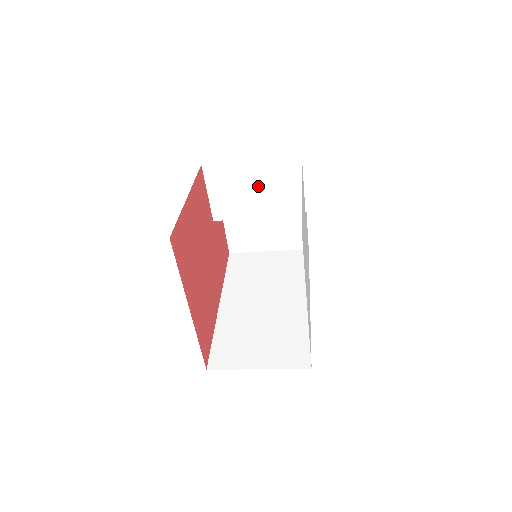
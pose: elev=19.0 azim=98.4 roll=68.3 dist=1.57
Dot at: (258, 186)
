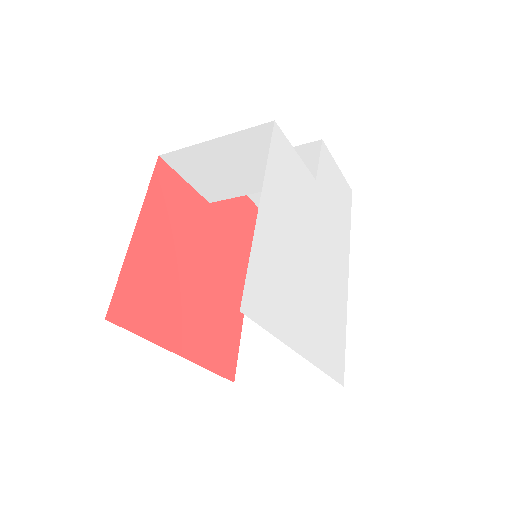
Dot at: (238, 162)
